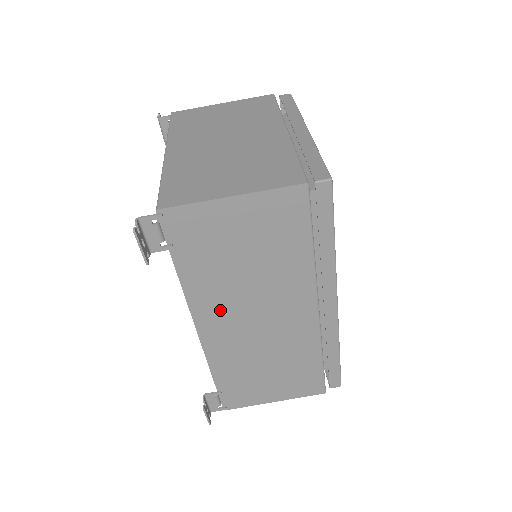
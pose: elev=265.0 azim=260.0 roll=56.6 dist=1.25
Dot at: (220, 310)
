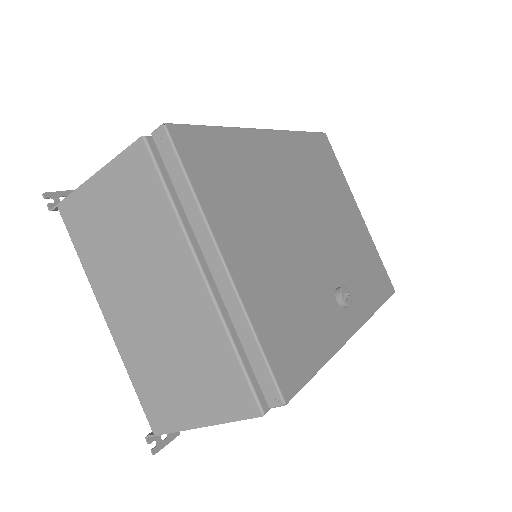
Dot at: occluded
